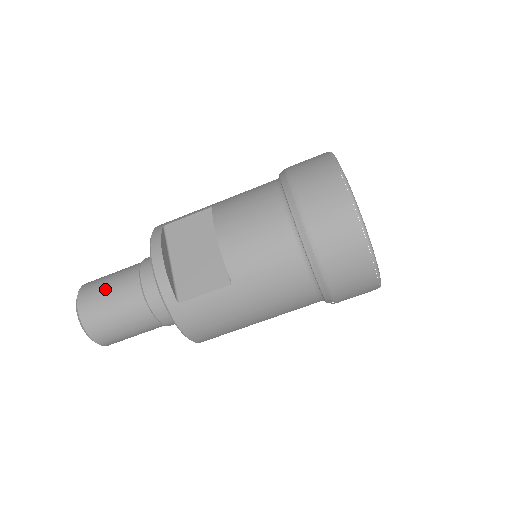
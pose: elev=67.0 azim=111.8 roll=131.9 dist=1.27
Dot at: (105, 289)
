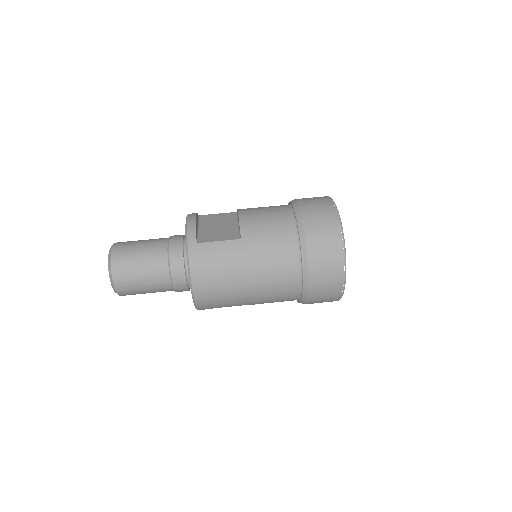
Dot at: (139, 241)
